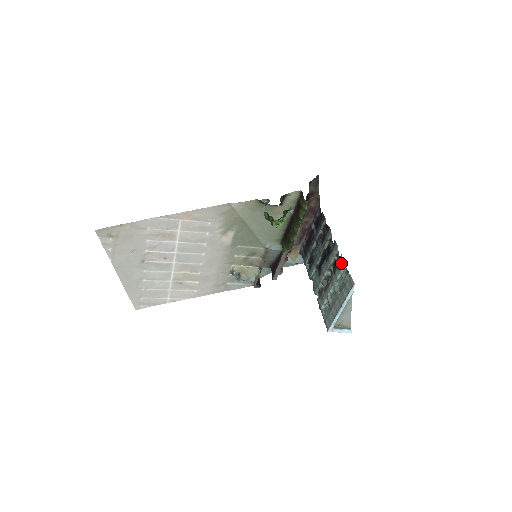
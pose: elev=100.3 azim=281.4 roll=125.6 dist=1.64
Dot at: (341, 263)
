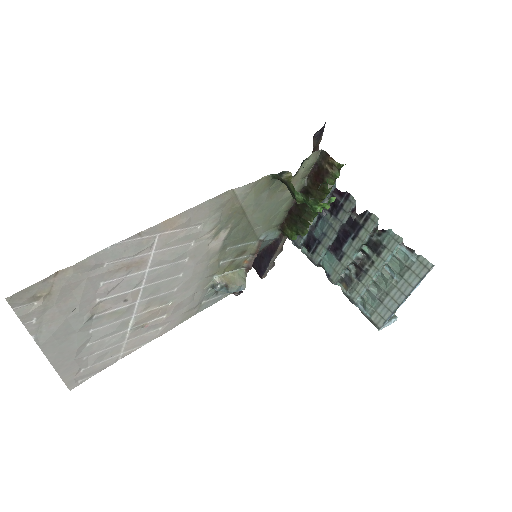
Dot at: (393, 240)
